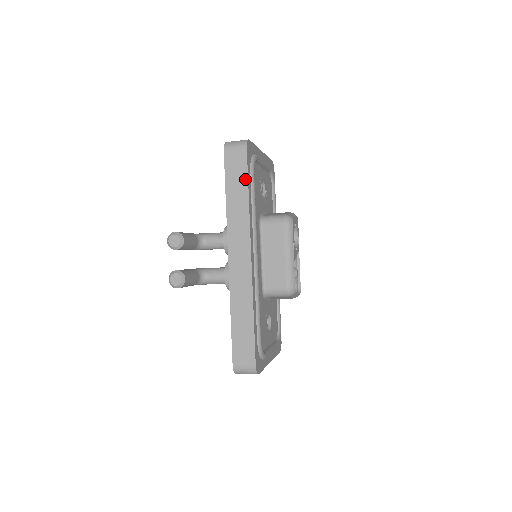
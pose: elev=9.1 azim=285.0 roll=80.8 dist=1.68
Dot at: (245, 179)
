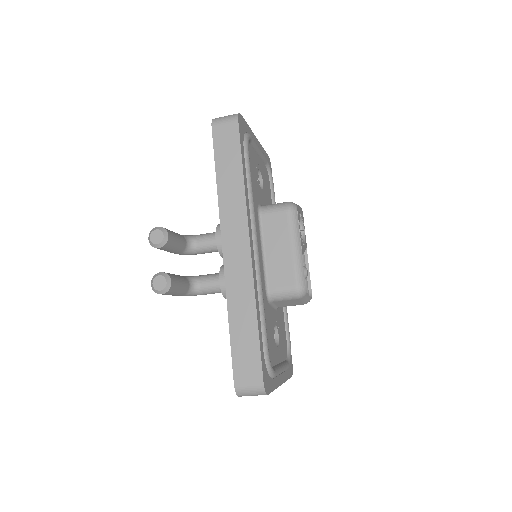
Dot at: (238, 155)
